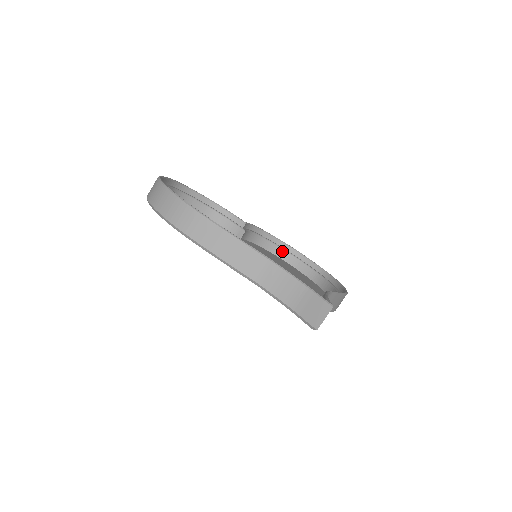
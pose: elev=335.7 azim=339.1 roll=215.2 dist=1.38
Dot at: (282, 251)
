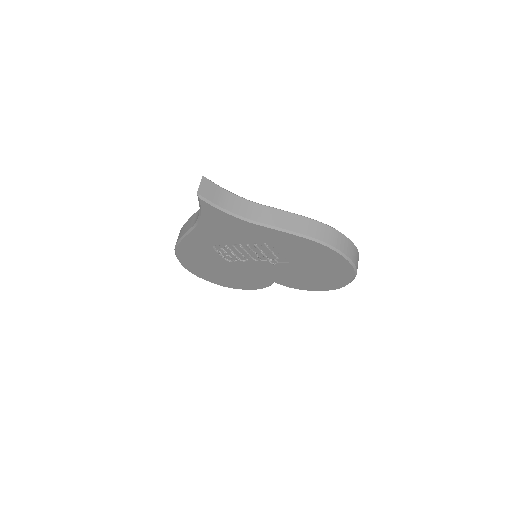
Dot at: occluded
